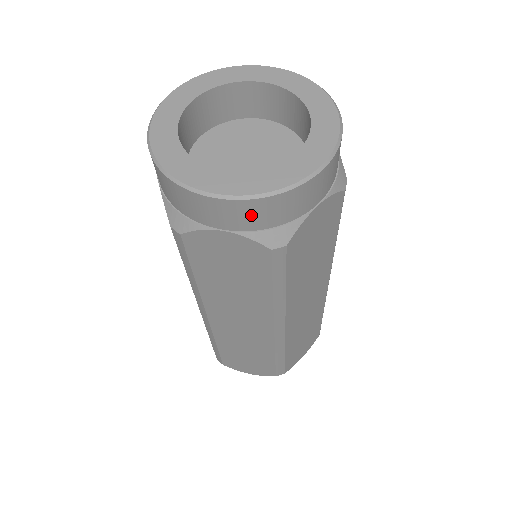
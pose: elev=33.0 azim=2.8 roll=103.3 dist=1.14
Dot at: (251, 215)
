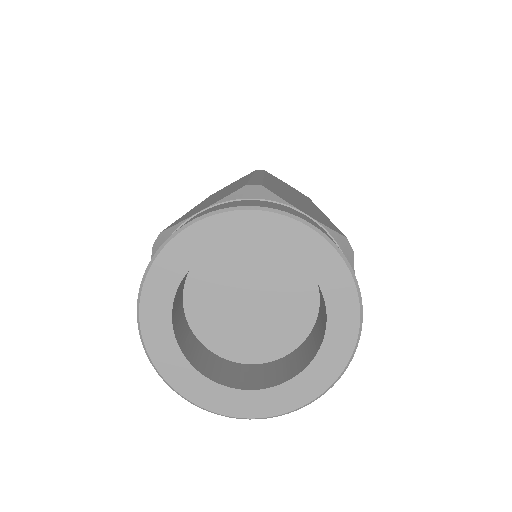
Dot at: occluded
